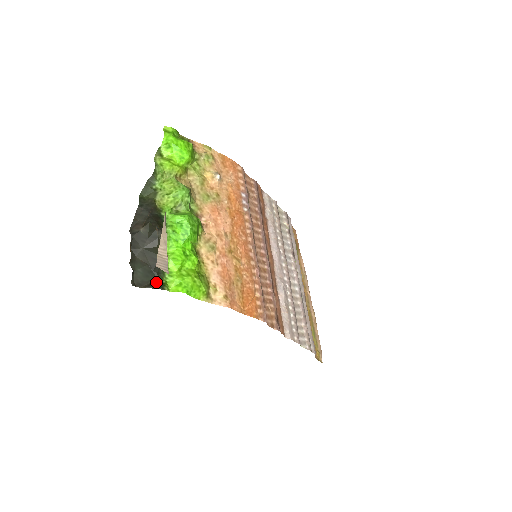
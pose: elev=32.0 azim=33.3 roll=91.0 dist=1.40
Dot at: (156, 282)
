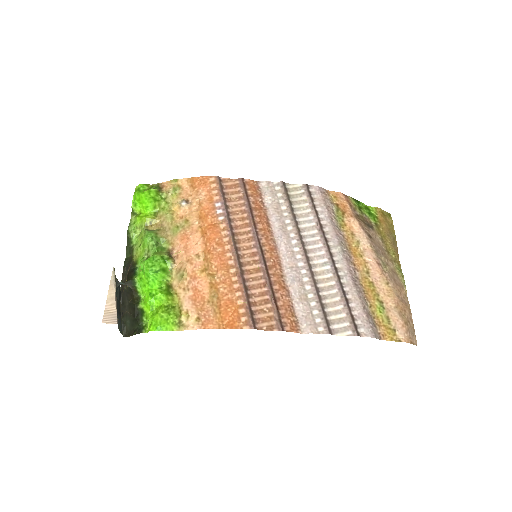
Dot at: (137, 328)
